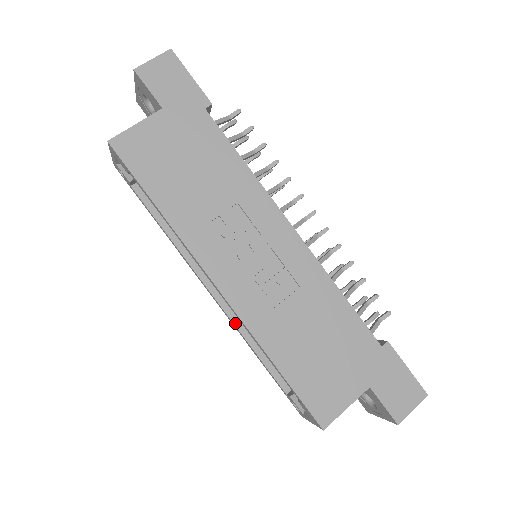
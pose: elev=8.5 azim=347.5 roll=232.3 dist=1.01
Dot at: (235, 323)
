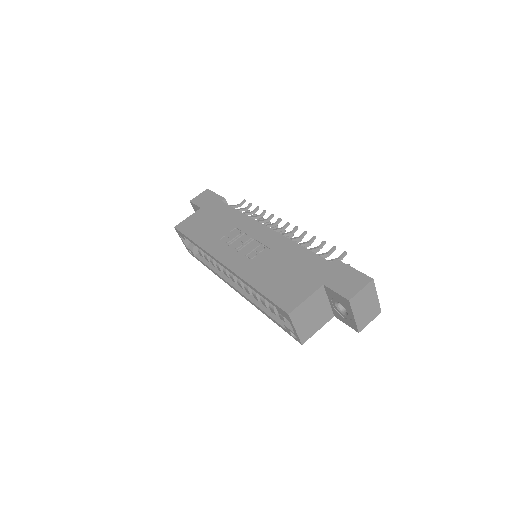
Dot at: (250, 299)
